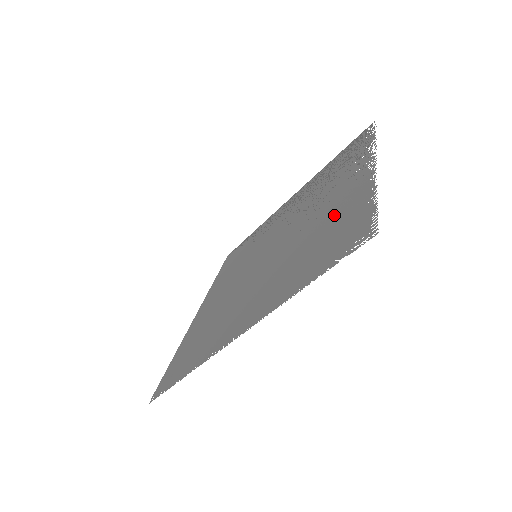
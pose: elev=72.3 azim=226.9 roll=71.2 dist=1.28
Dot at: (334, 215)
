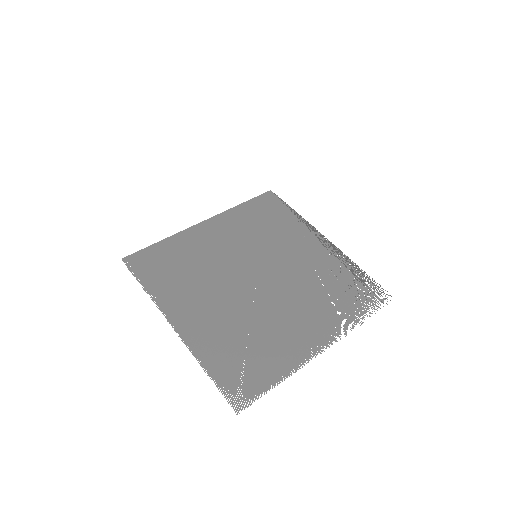
Dot at: (273, 344)
